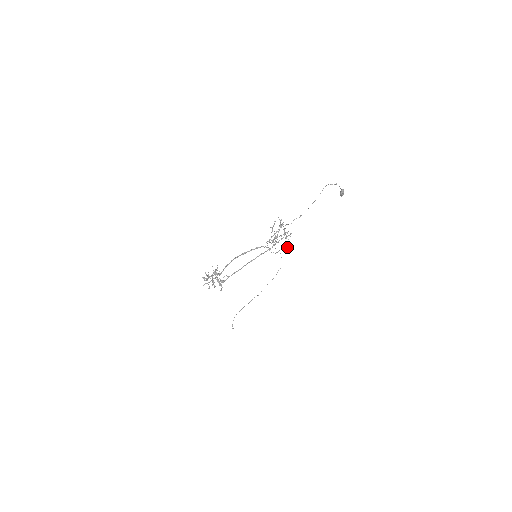
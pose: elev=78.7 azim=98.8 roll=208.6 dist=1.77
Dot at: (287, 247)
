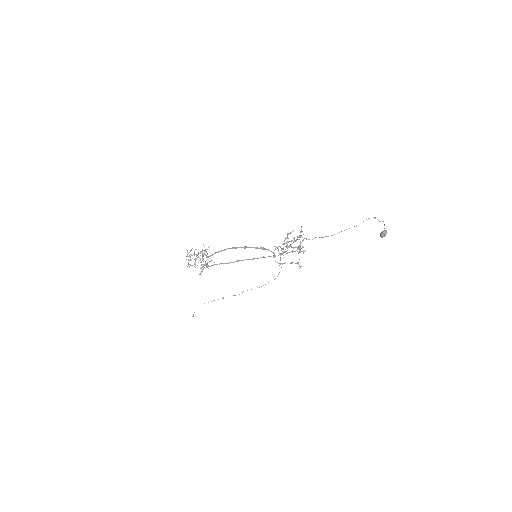
Dot at: (295, 263)
